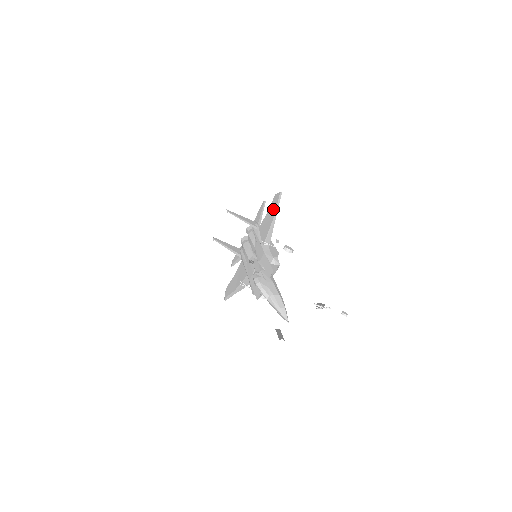
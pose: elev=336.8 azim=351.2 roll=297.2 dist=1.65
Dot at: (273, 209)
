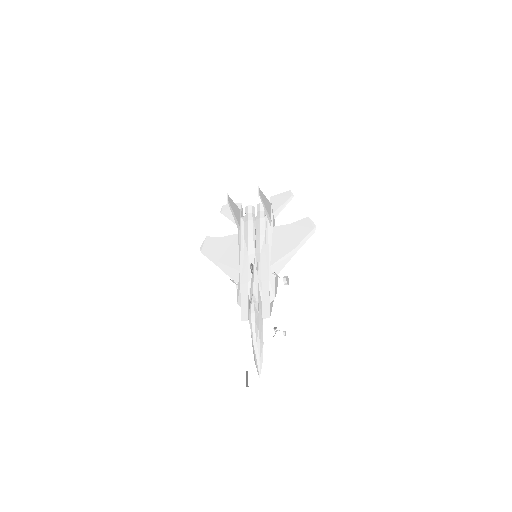
Dot at: (299, 235)
